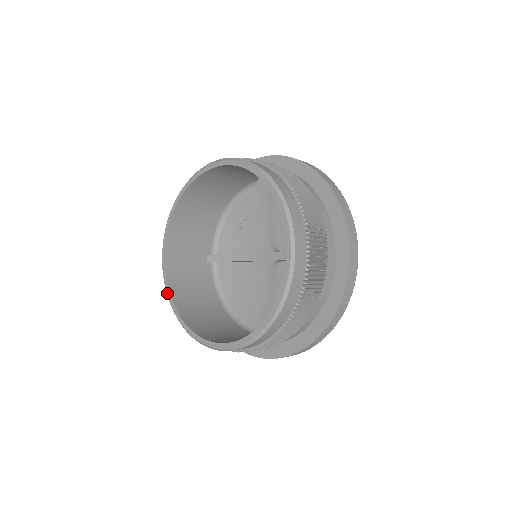
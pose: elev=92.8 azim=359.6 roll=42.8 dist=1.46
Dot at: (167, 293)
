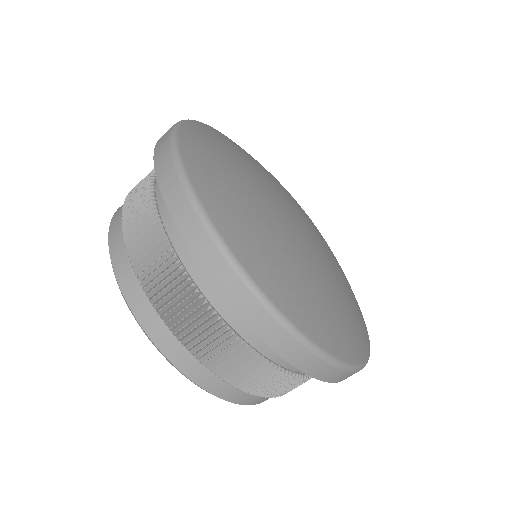
Dot at: occluded
